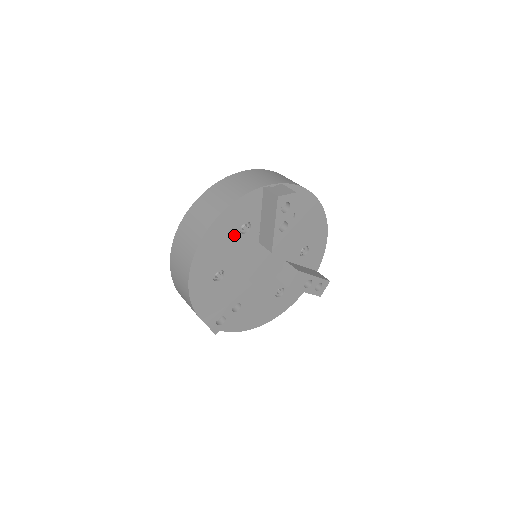
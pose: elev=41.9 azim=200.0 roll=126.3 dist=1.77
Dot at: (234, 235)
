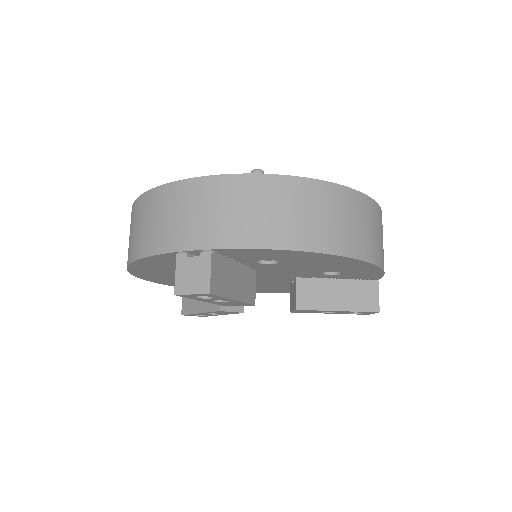
Dot at: occluded
